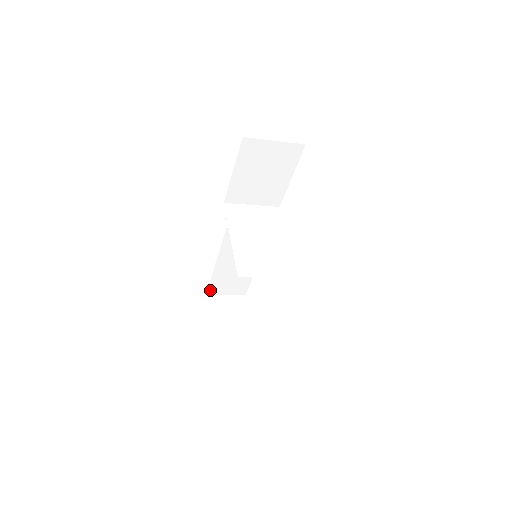
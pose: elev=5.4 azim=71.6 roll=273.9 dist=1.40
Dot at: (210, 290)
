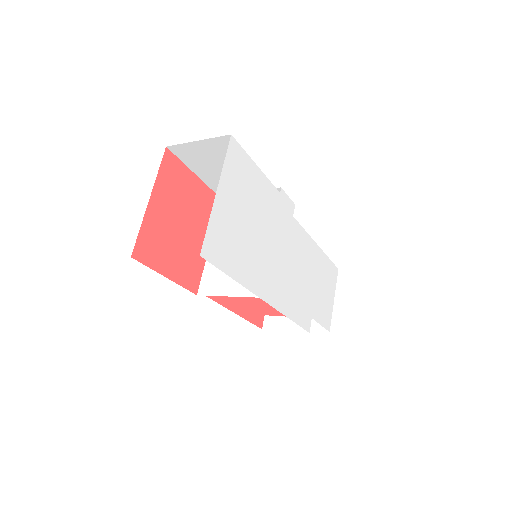
Dot at: occluded
